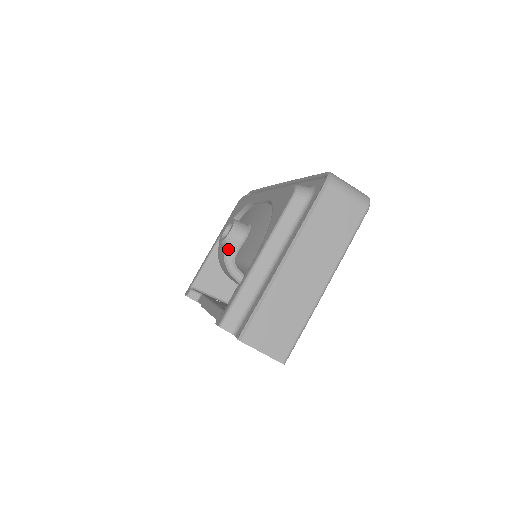
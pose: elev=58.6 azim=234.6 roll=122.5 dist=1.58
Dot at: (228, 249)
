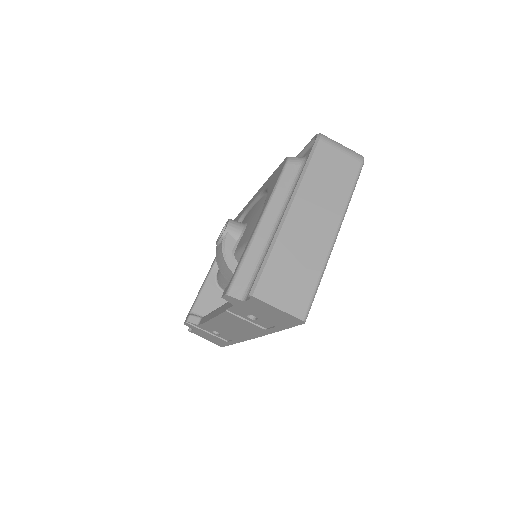
Dot at: (226, 245)
